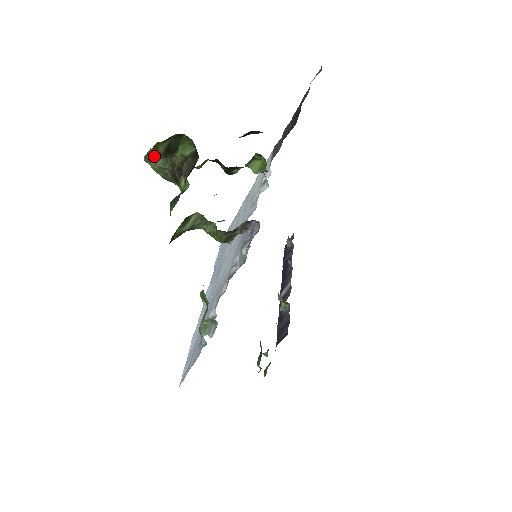
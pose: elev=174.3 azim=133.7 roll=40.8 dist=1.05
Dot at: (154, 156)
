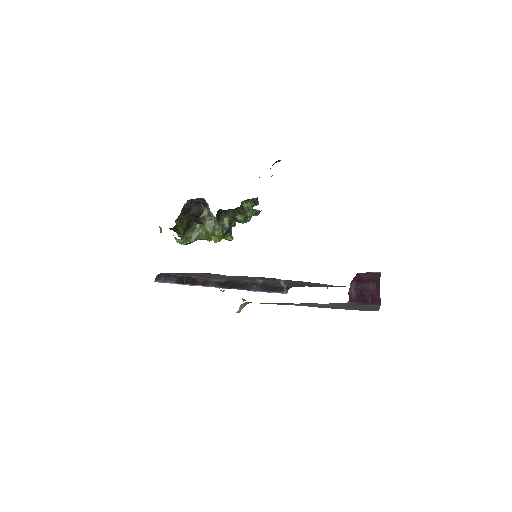
Dot at: occluded
